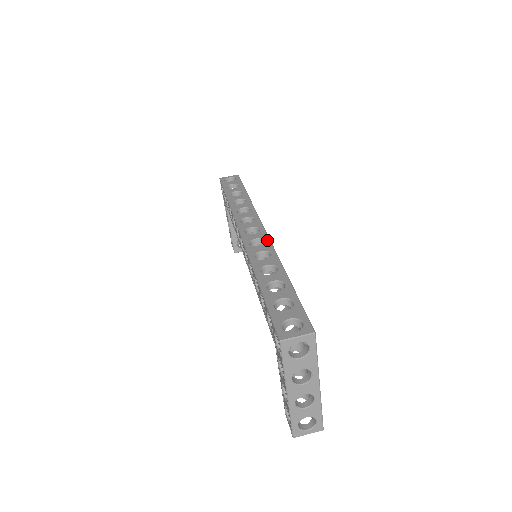
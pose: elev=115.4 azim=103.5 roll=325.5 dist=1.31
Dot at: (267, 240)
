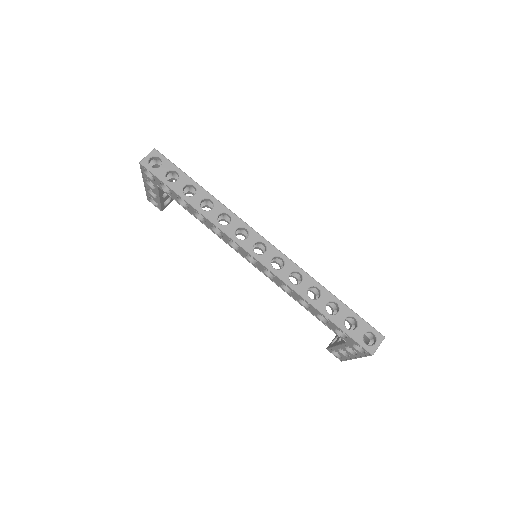
Dot at: (284, 257)
